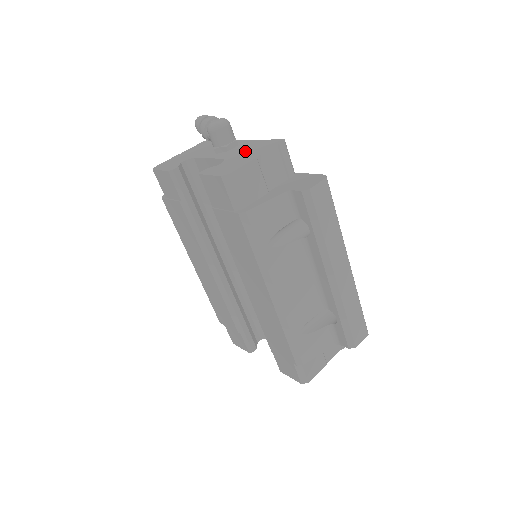
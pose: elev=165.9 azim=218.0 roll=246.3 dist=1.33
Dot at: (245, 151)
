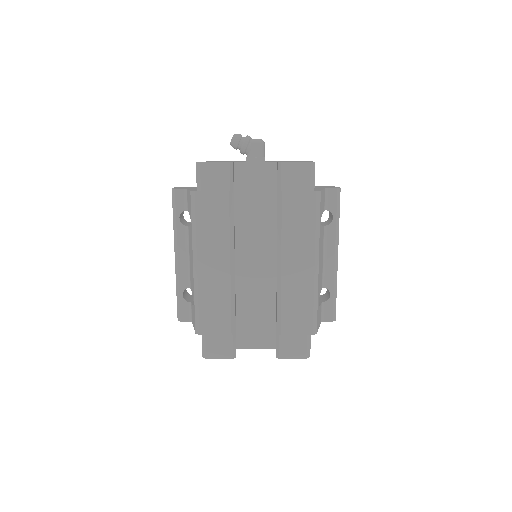
Dot at: occluded
